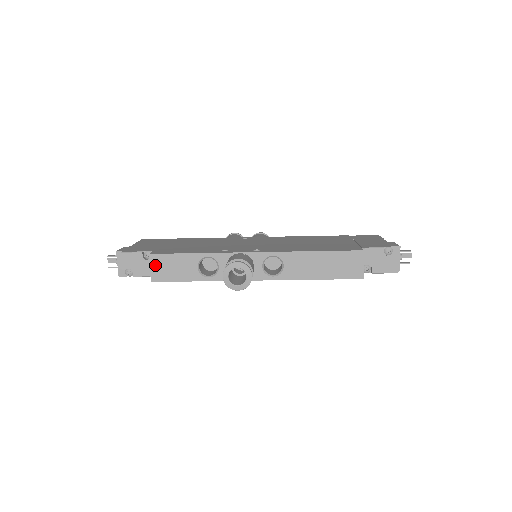
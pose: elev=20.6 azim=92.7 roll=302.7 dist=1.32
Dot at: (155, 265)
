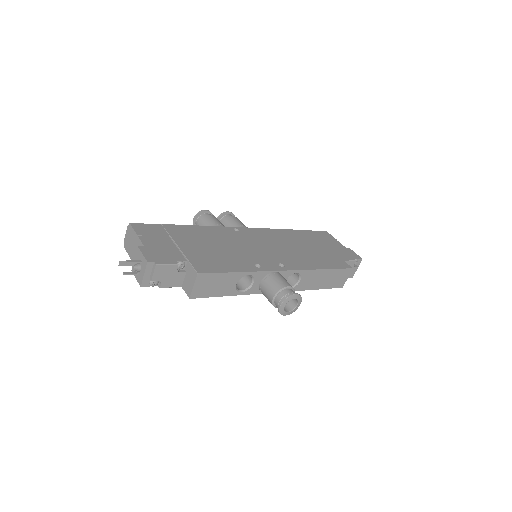
Dot at: (199, 283)
